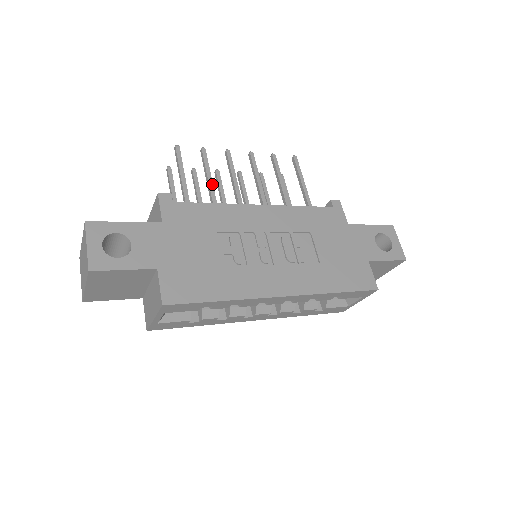
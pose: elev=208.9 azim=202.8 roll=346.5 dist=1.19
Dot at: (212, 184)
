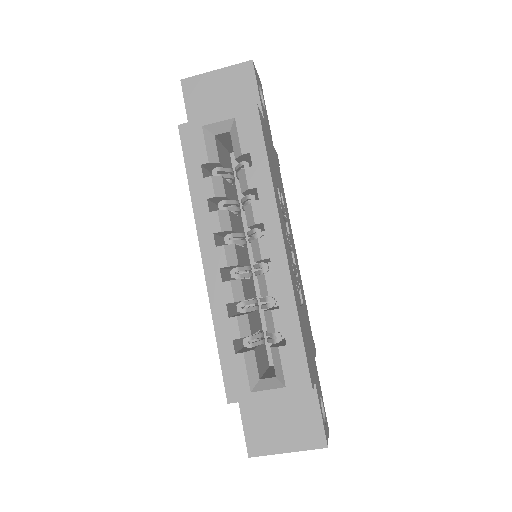
Dot at: occluded
